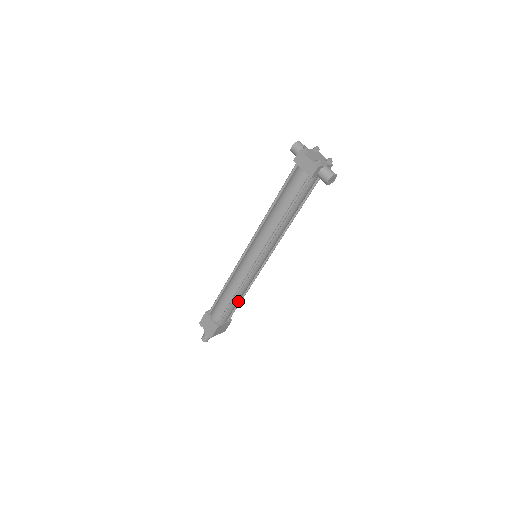
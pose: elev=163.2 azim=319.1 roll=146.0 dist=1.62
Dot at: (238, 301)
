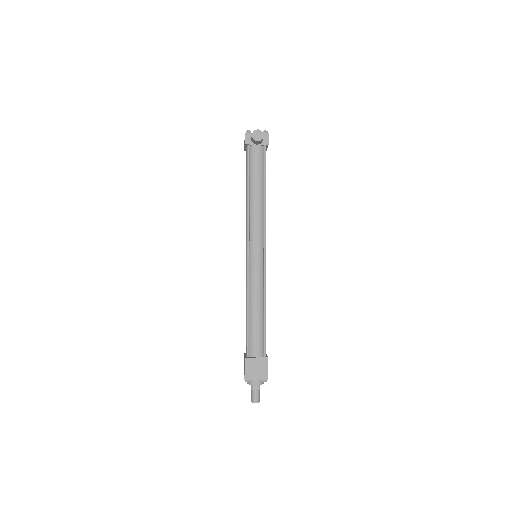
Dot at: (258, 319)
